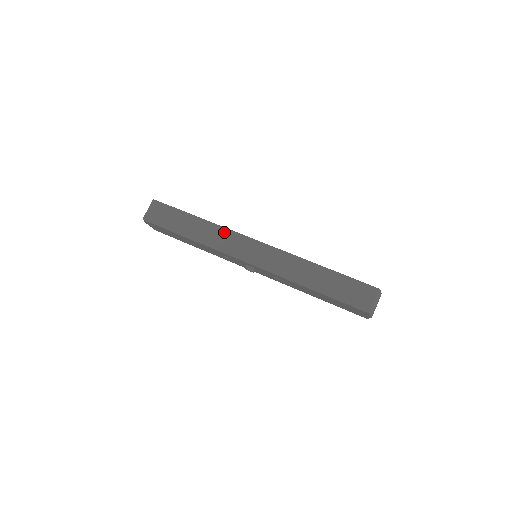
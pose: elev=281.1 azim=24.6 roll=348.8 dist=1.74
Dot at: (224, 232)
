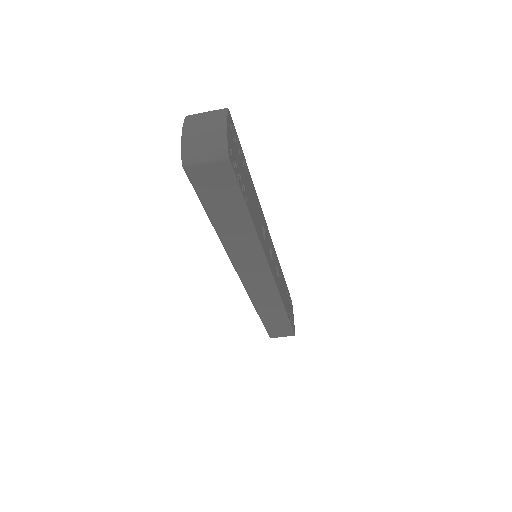
Dot at: (256, 252)
